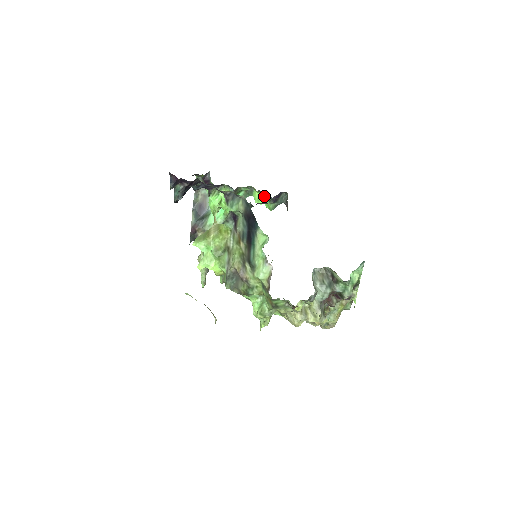
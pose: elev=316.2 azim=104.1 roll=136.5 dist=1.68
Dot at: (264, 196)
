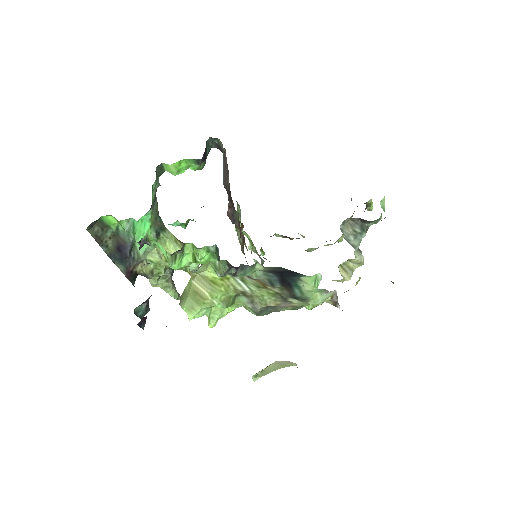
Dot at: (184, 162)
